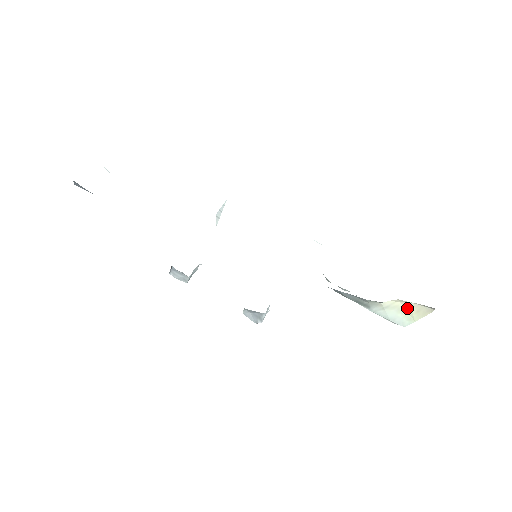
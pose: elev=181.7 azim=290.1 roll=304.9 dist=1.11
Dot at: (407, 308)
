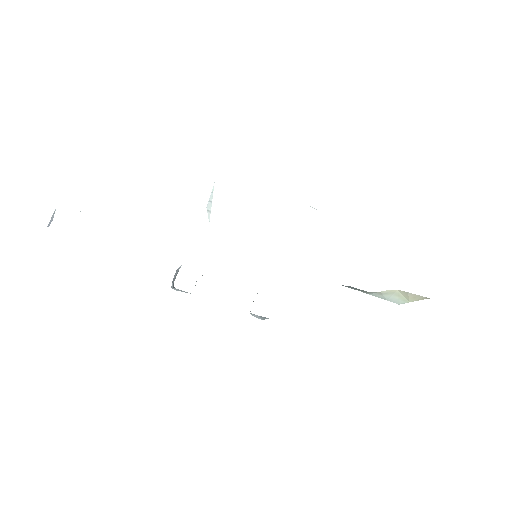
Dot at: (404, 294)
